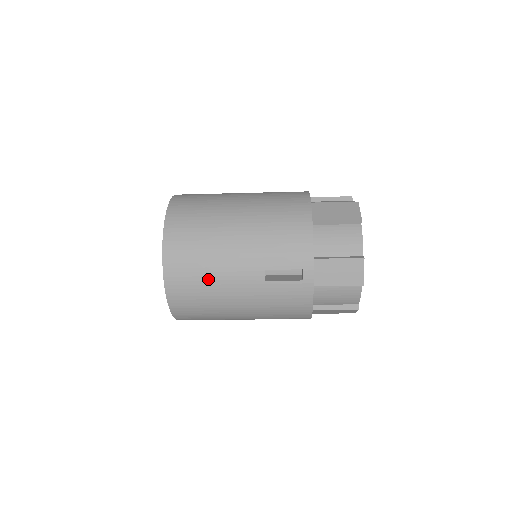
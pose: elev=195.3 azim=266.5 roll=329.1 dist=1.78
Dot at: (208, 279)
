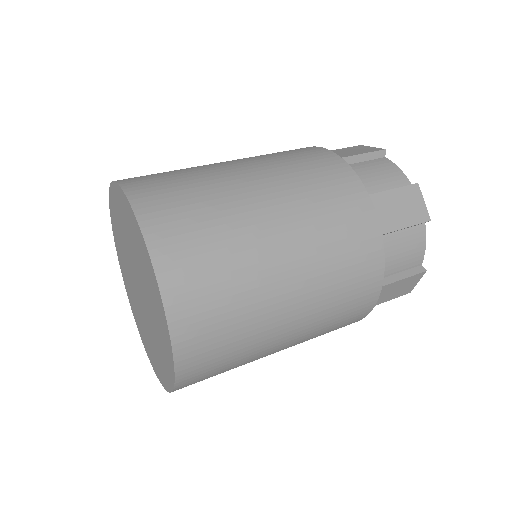
Dot at: occluded
